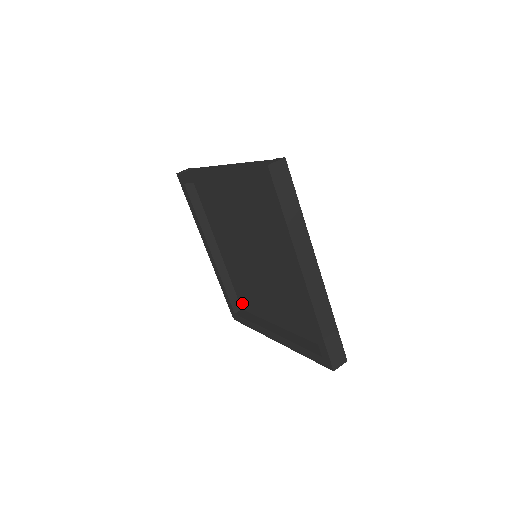
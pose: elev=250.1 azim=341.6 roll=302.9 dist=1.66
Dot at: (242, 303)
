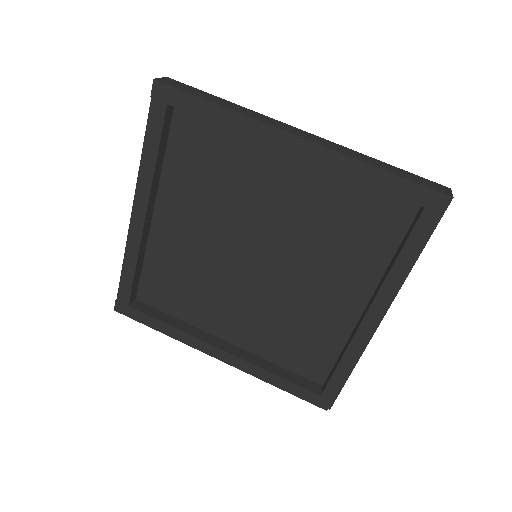
Dot at: (313, 374)
